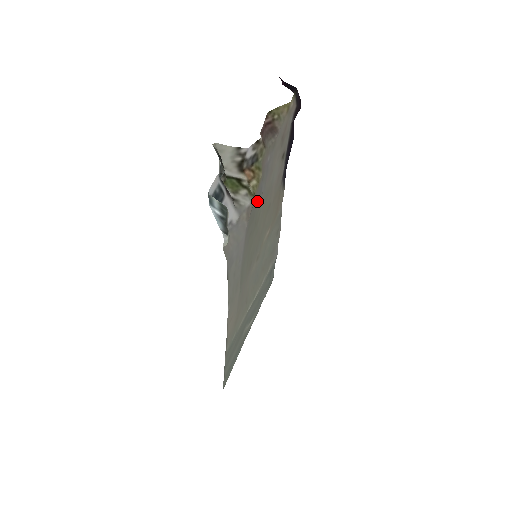
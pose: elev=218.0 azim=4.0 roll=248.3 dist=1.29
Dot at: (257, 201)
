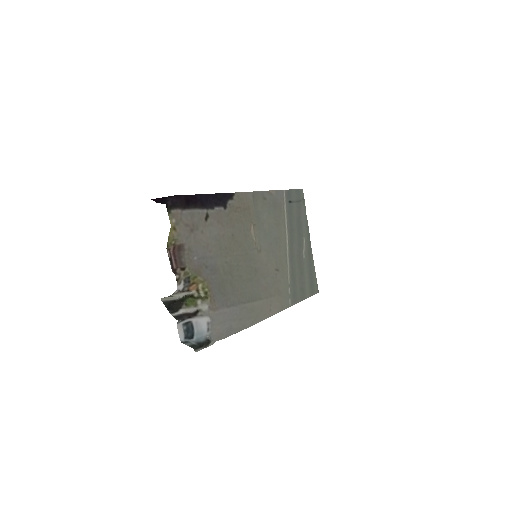
Dot at: (215, 275)
